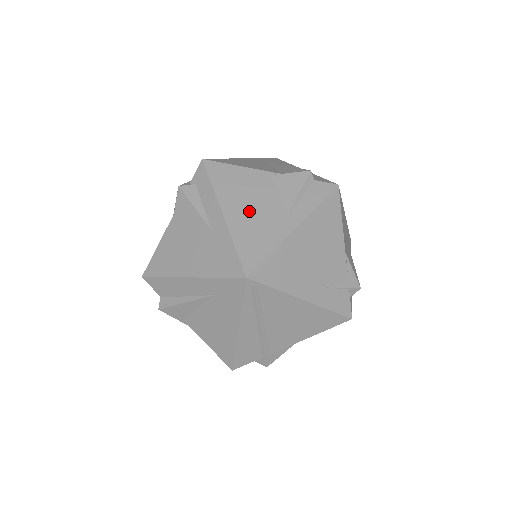
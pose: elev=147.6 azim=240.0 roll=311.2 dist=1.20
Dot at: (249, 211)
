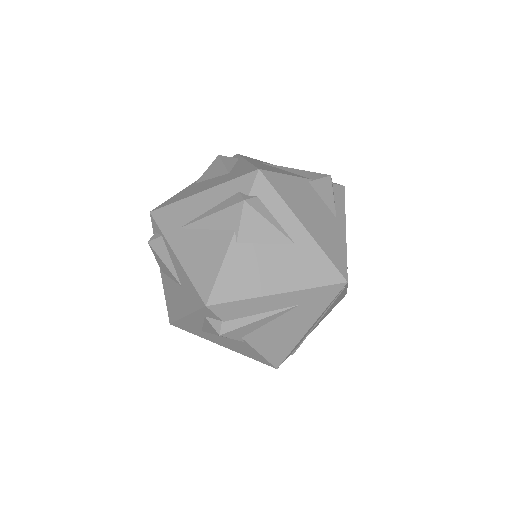
Dot at: (316, 220)
